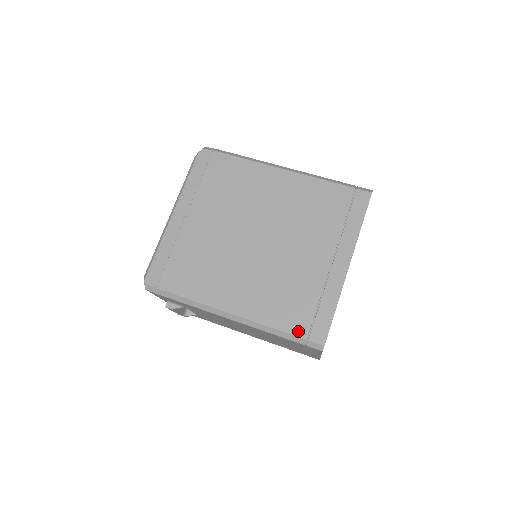
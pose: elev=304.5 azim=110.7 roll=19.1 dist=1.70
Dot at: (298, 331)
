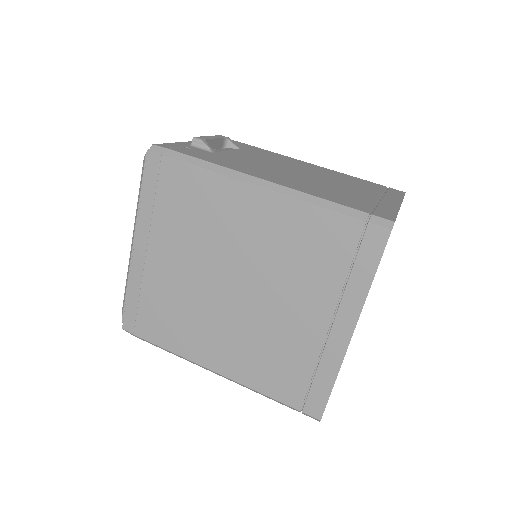
Dot at: (290, 401)
